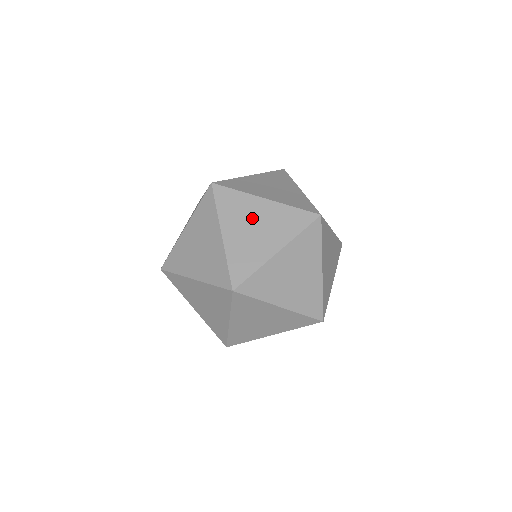
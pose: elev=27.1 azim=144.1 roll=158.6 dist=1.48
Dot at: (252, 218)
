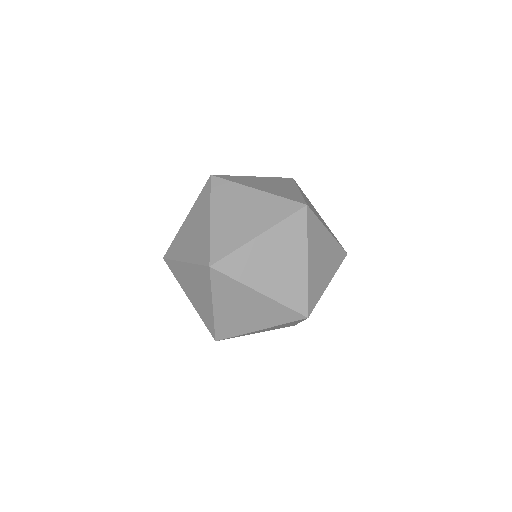
Dot at: occluded
